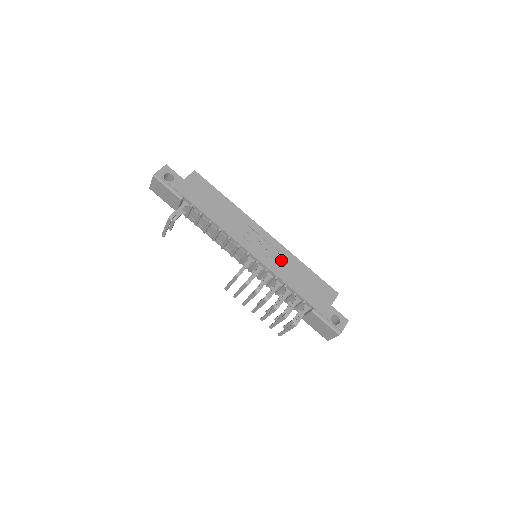
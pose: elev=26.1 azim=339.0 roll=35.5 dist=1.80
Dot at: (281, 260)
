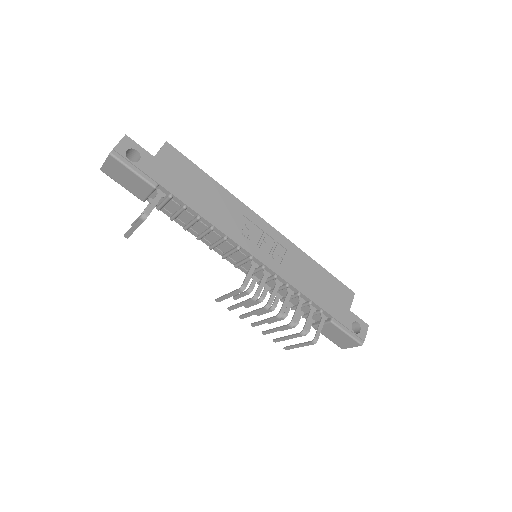
Dot at: (290, 260)
